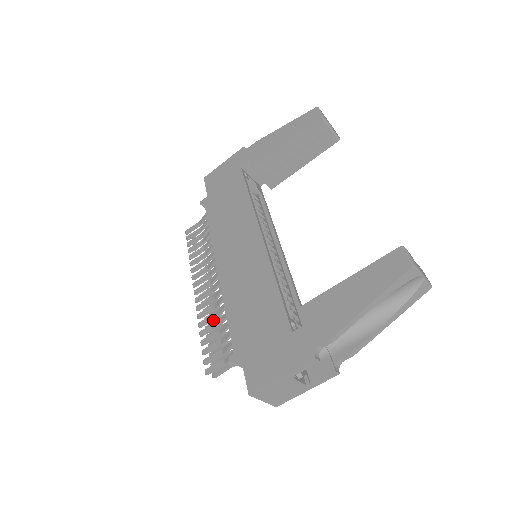
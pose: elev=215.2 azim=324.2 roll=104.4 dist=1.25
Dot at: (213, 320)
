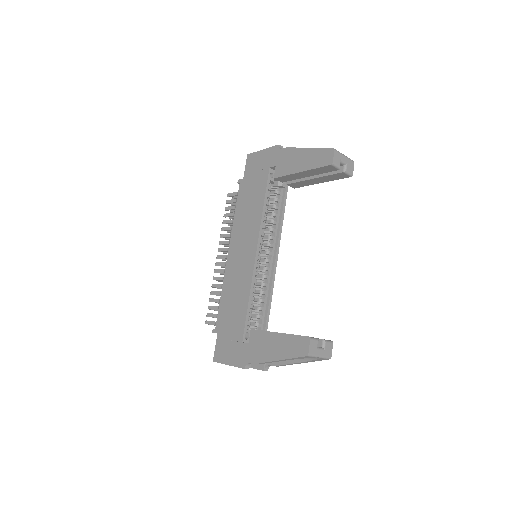
Dot at: occluded
